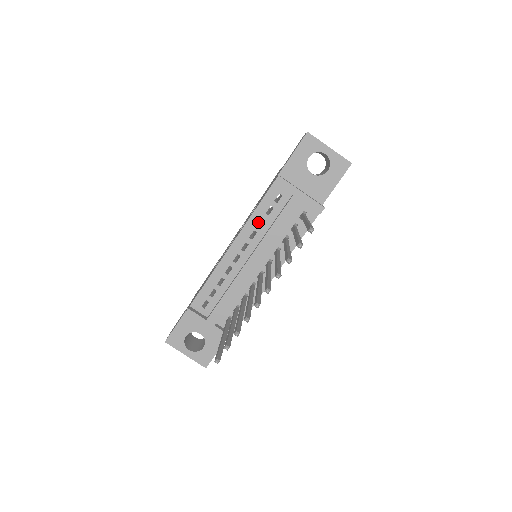
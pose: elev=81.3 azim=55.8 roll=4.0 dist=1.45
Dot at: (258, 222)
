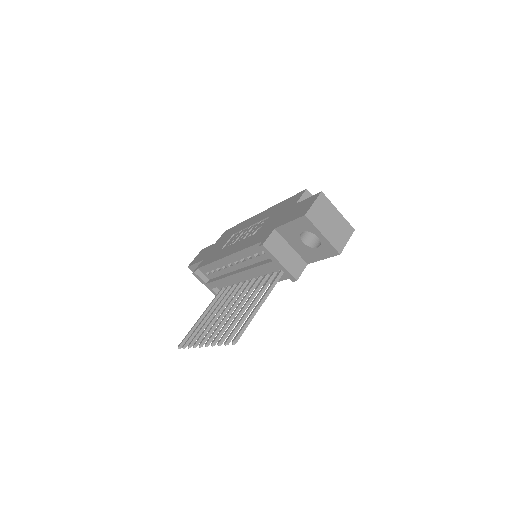
Dot at: (247, 256)
